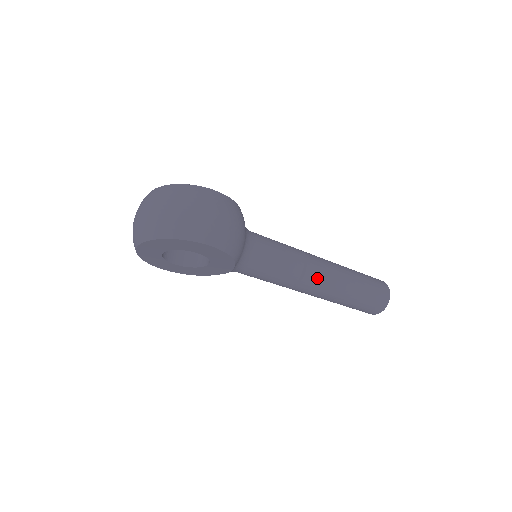
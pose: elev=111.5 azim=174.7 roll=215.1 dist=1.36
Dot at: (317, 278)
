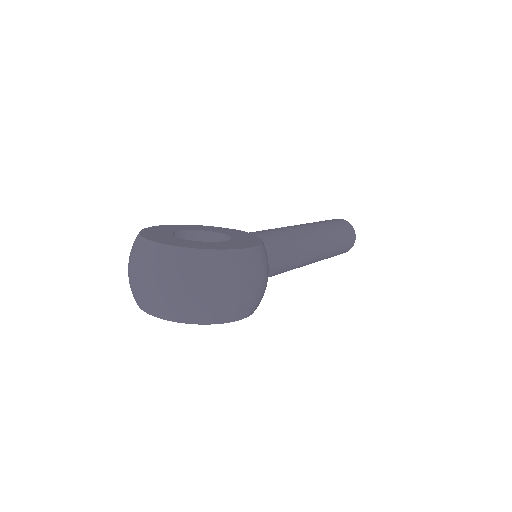
Dot at: (308, 260)
